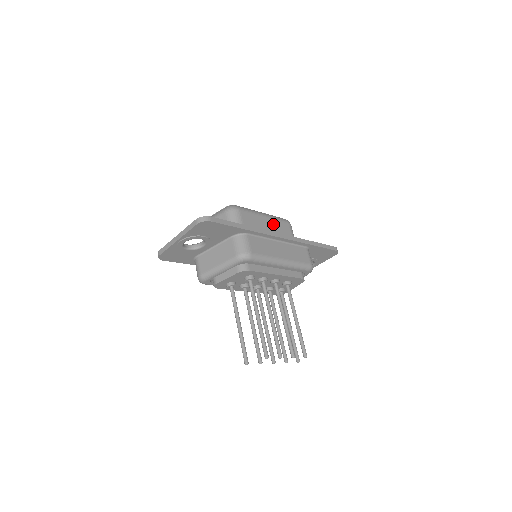
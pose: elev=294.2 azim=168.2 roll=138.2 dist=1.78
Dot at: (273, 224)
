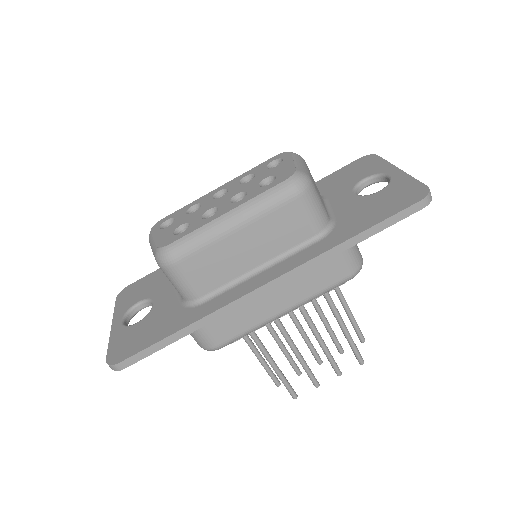
Dot at: (258, 232)
